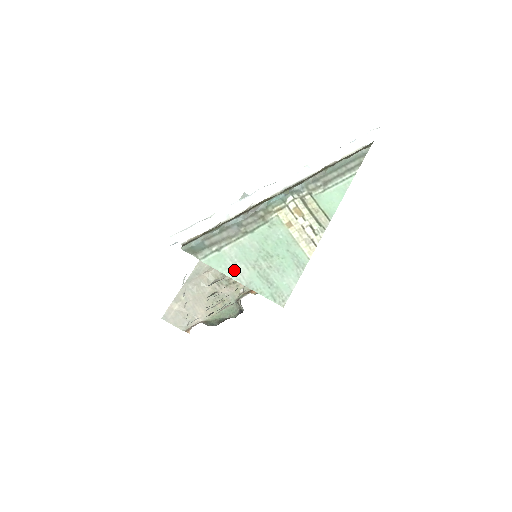
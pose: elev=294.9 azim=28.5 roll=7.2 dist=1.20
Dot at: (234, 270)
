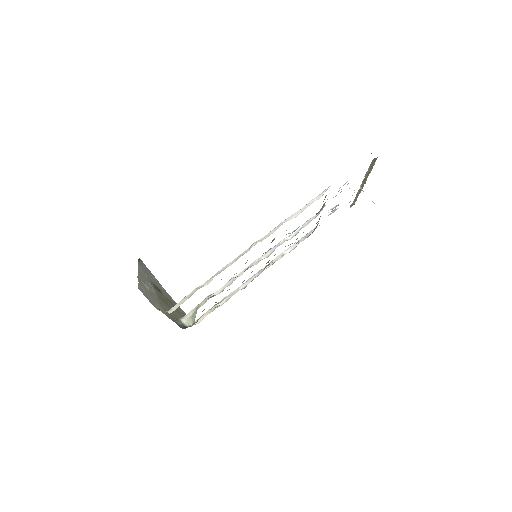
Dot at: occluded
